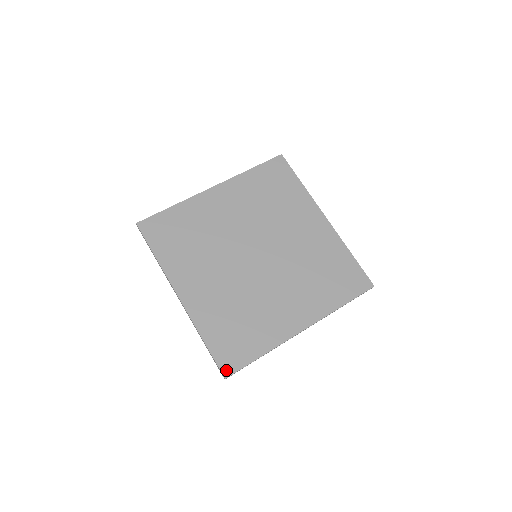
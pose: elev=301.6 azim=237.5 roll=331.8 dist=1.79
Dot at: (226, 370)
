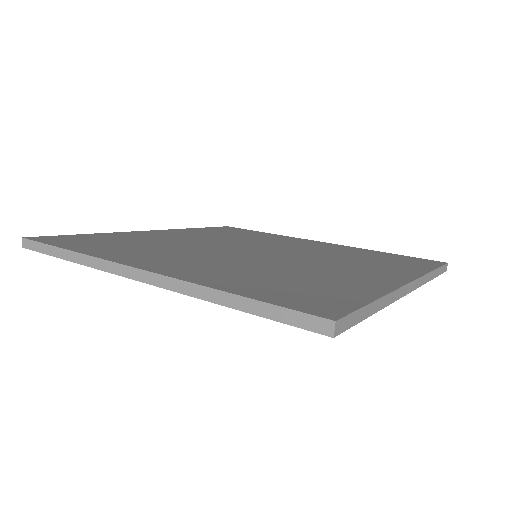
Dot at: (323, 313)
